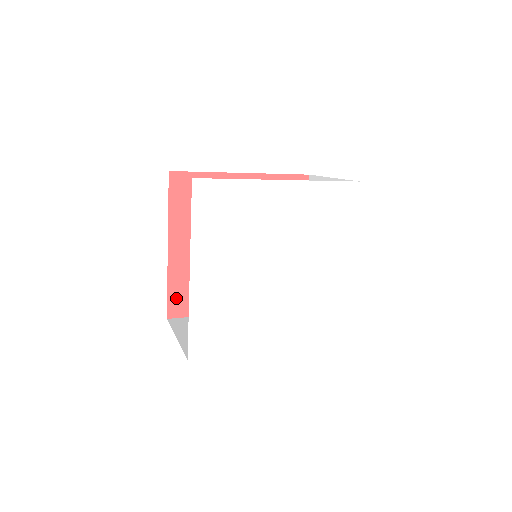
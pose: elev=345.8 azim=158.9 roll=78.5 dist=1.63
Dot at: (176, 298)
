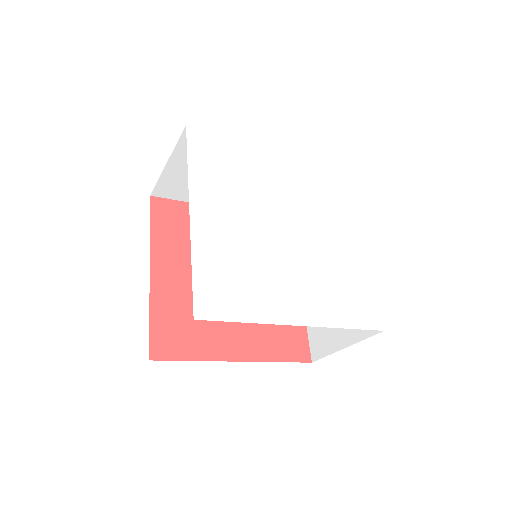
Dot at: (161, 333)
